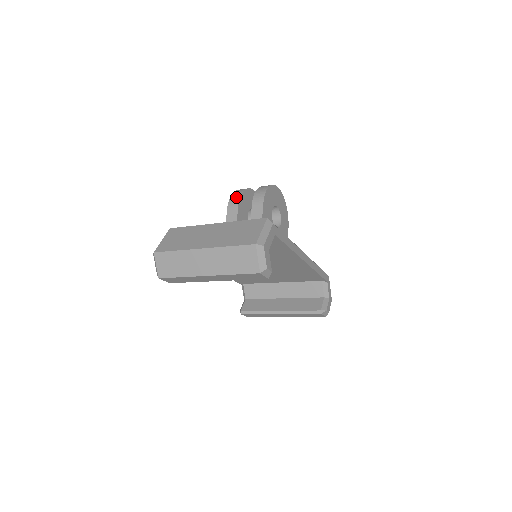
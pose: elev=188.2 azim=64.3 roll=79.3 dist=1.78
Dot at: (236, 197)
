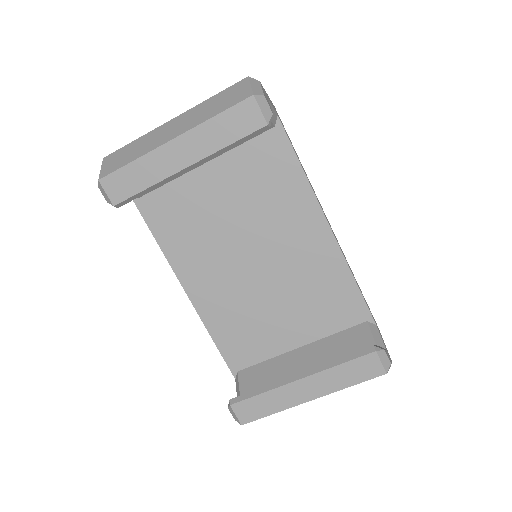
Dot at: occluded
